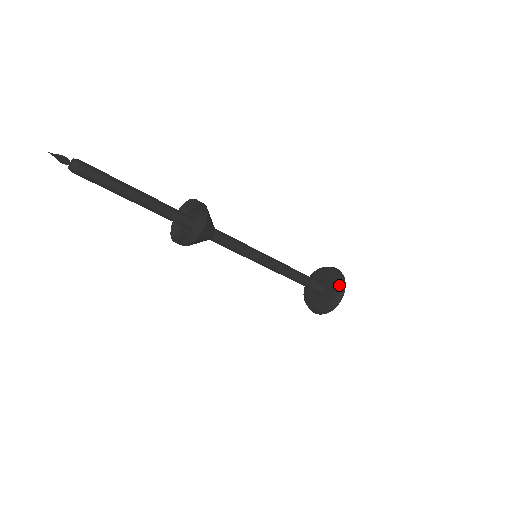
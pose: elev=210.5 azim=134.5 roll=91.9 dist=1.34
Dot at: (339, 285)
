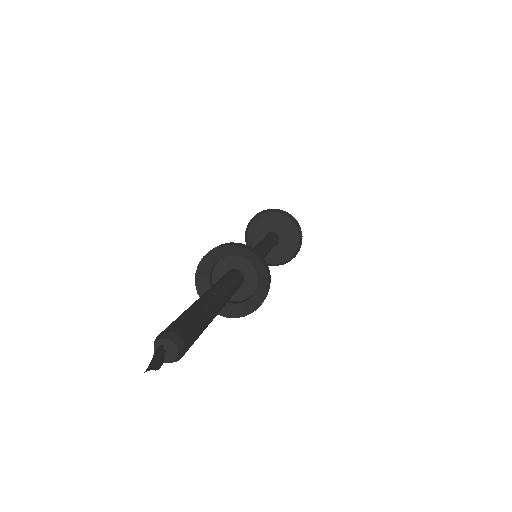
Dot at: (298, 241)
